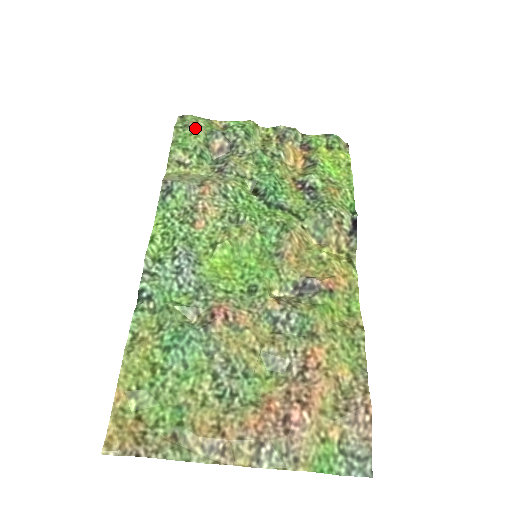
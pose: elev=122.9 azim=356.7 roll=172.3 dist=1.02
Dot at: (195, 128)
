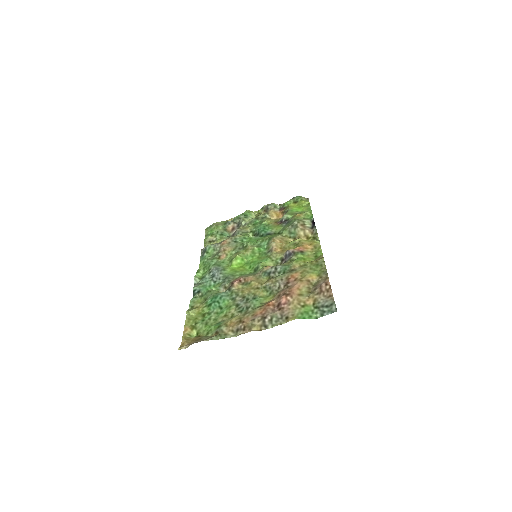
Dot at: (216, 225)
